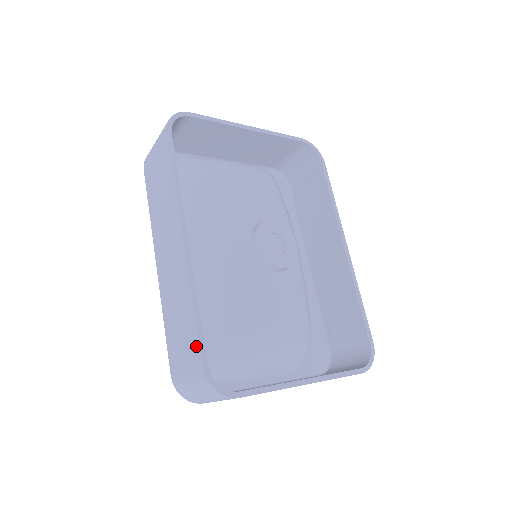
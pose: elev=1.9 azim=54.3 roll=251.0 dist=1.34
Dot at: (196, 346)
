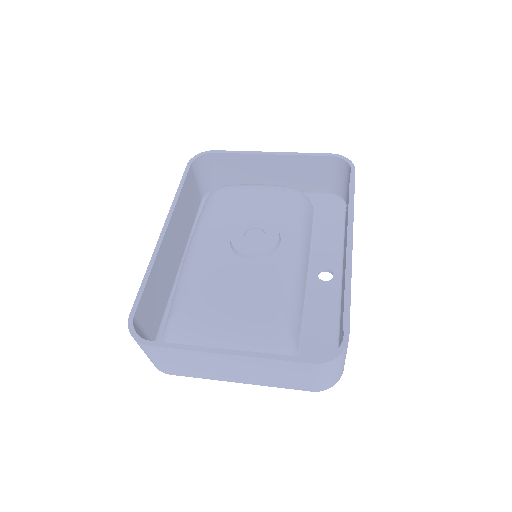
Dot at: occluded
